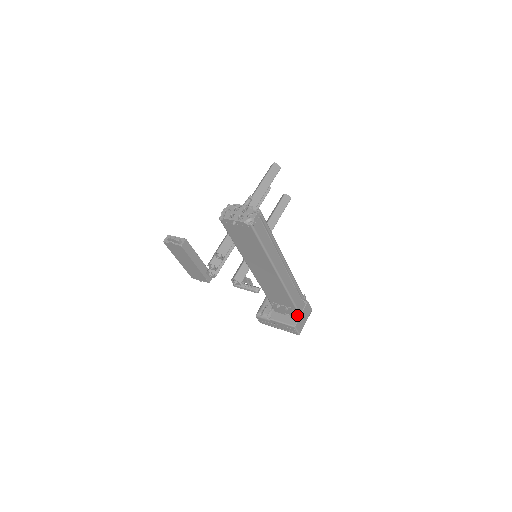
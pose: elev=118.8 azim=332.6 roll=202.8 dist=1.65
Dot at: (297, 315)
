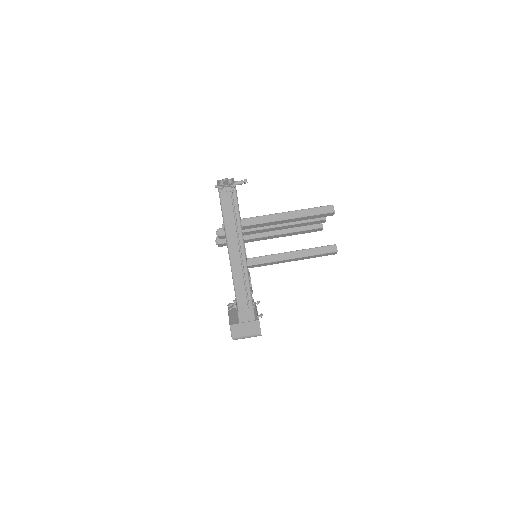
Dot at: (239, 319)
